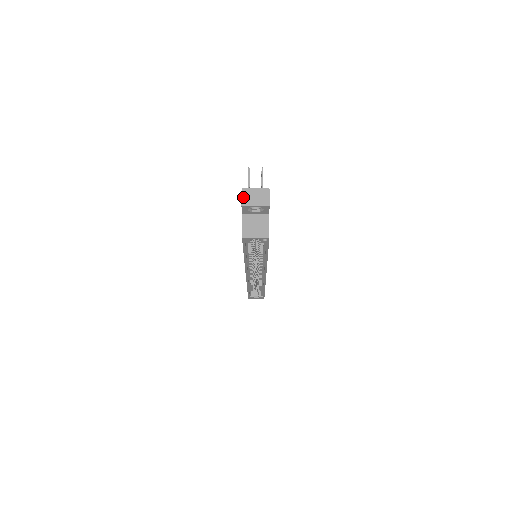
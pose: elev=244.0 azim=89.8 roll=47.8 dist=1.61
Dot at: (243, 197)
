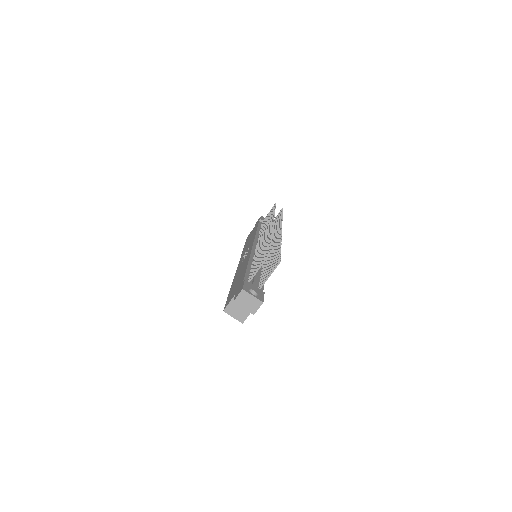
Dot at: (239, 296)
